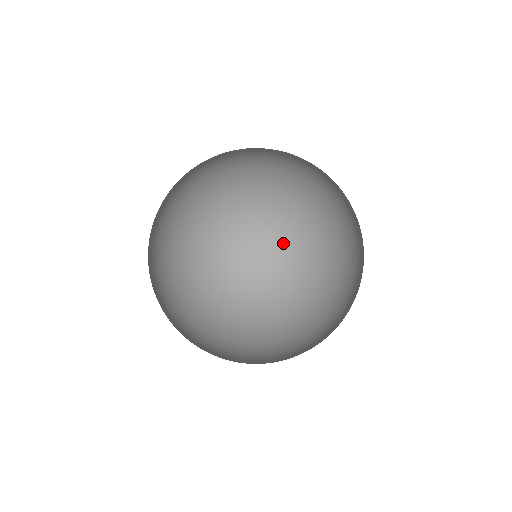
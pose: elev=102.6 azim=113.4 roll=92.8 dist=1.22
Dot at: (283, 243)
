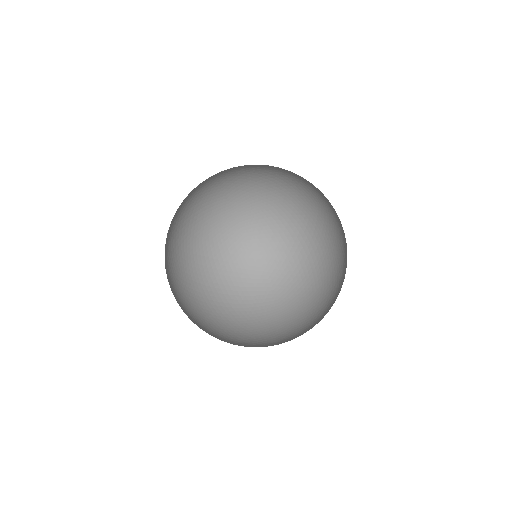
Dot at: (309, 286)
